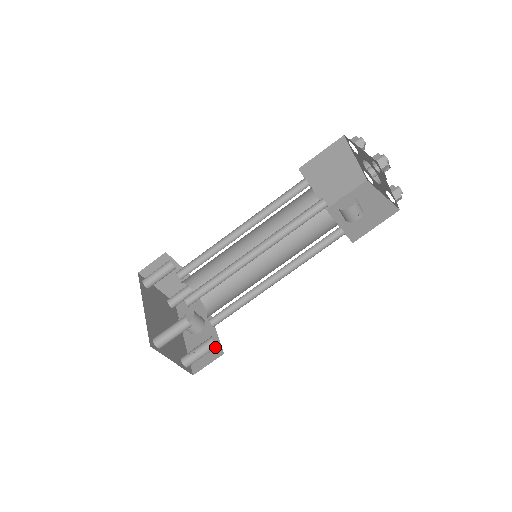
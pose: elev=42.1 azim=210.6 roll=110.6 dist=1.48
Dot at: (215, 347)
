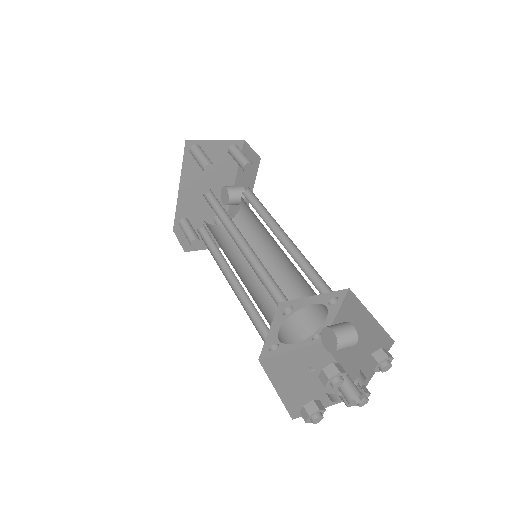
Dot at: occluded
